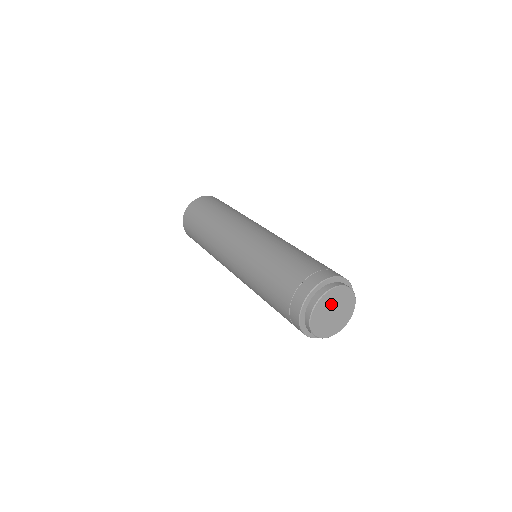
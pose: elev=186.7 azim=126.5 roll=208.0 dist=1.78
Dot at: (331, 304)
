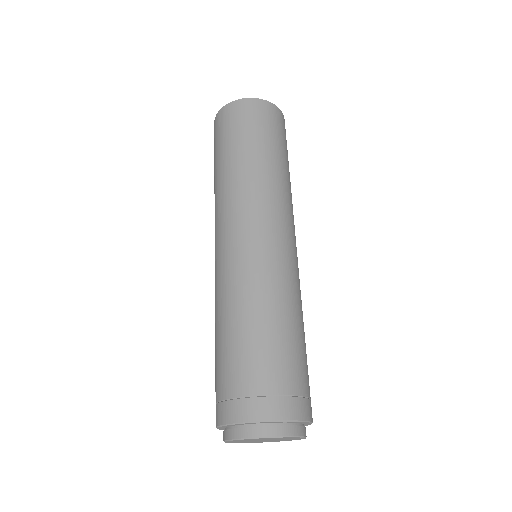
Dot at: (258, 439)
